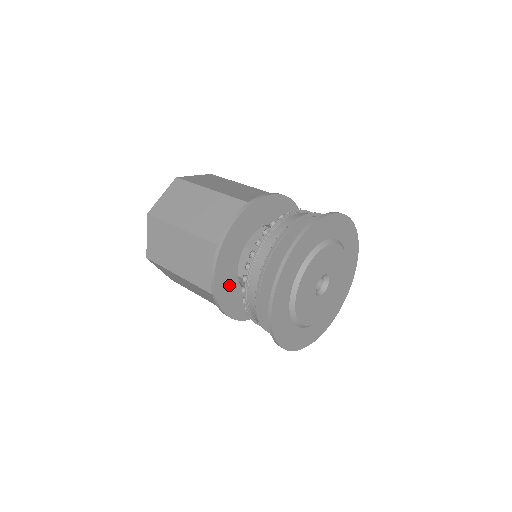
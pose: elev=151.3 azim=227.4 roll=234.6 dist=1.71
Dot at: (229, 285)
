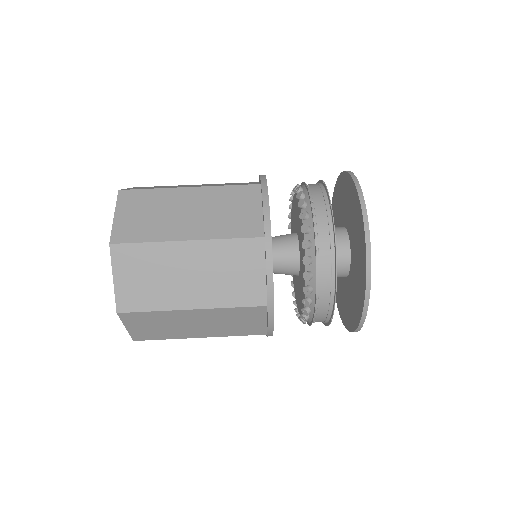
Dot at: occluded
